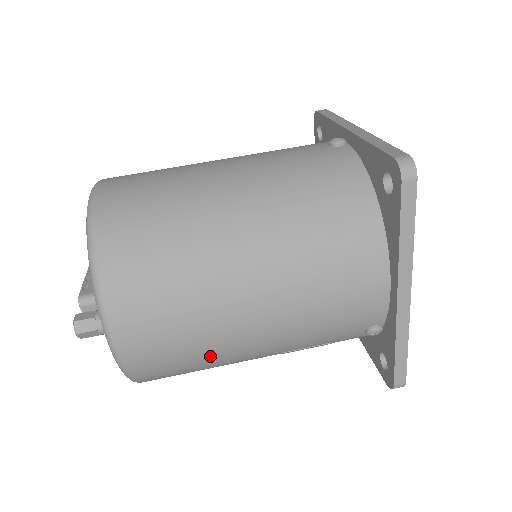
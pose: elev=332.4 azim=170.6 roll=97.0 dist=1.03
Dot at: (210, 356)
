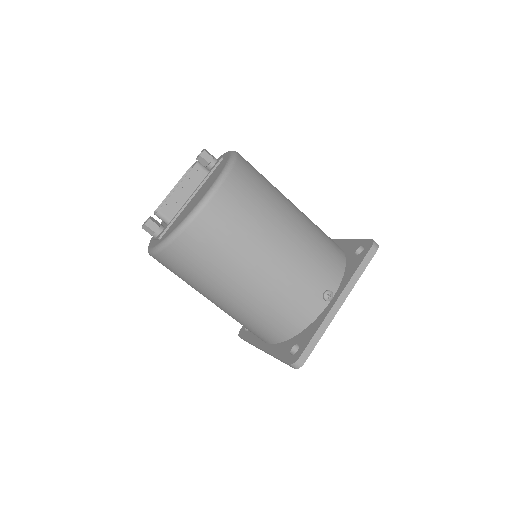
Dot at: occluded
